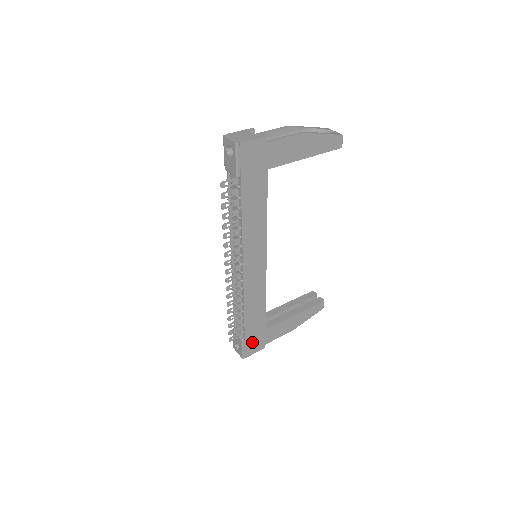
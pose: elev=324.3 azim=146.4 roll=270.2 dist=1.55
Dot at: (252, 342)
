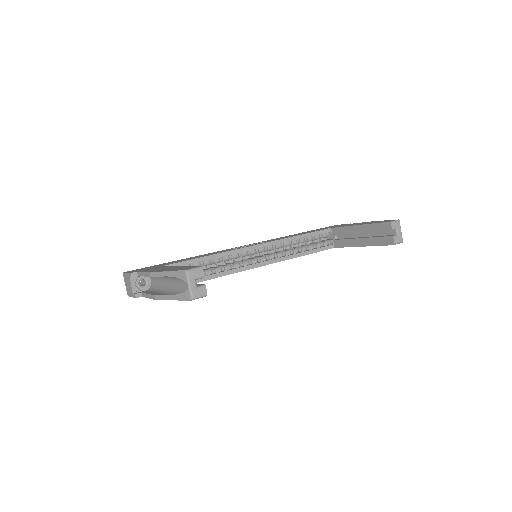
Dot at: occluded
